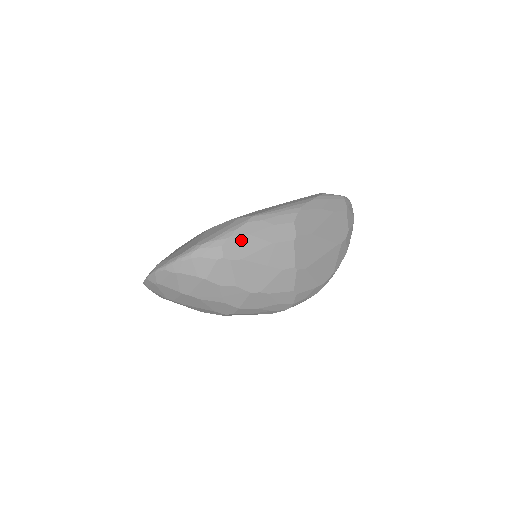
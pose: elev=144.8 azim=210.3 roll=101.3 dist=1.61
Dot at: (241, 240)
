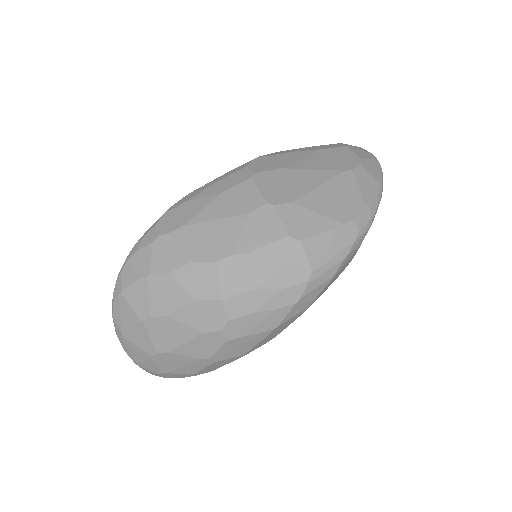
Dot at: (178, 210)
